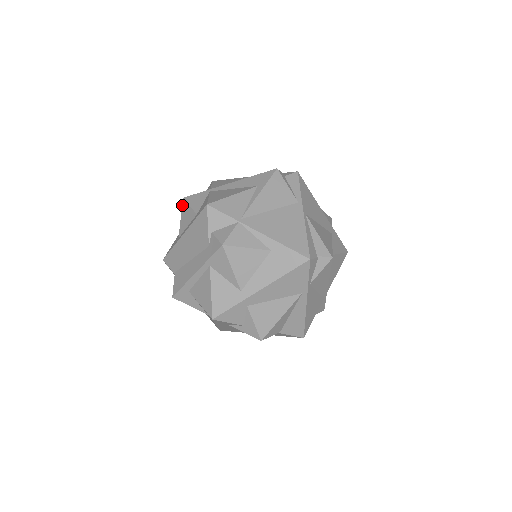
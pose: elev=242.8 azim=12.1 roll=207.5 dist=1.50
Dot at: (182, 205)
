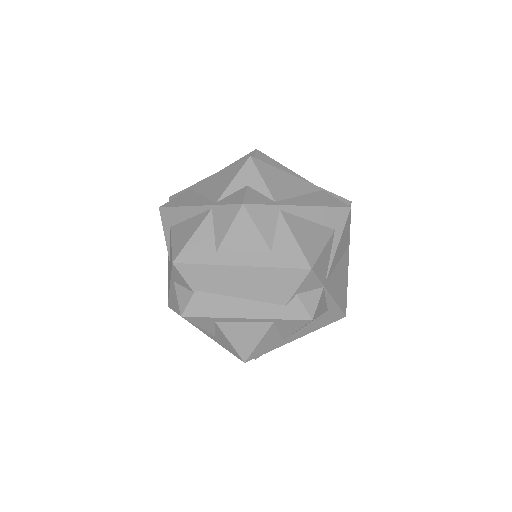
Dot at: (239, 214)
